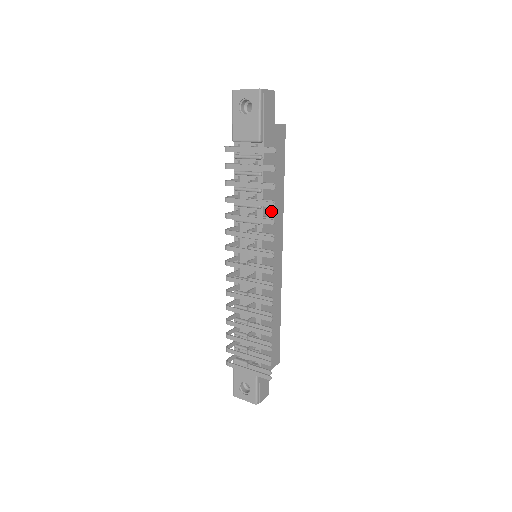
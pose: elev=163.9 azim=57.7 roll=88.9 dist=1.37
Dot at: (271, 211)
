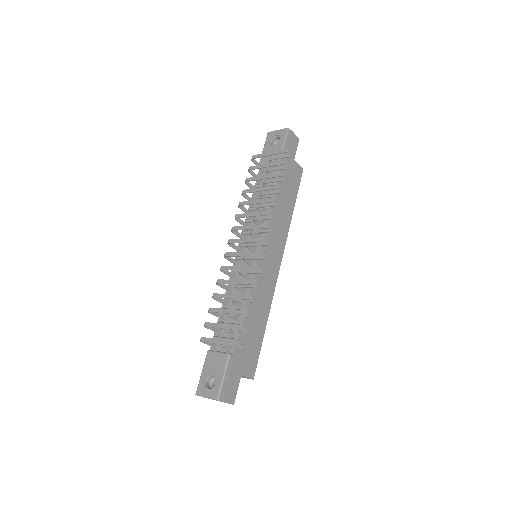
Dot at: (278, 219)
